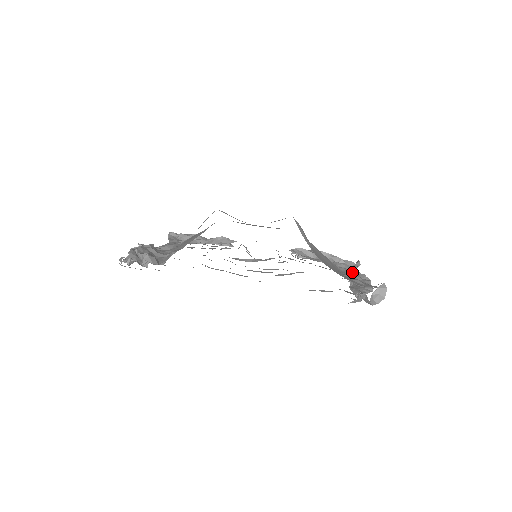
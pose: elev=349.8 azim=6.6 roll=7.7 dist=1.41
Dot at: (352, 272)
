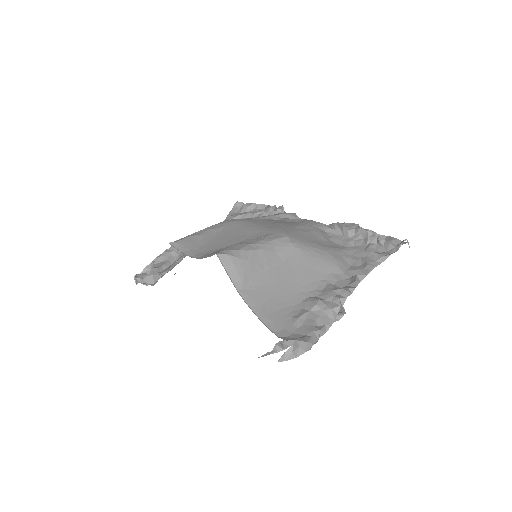
Dot at: (353, 277)
